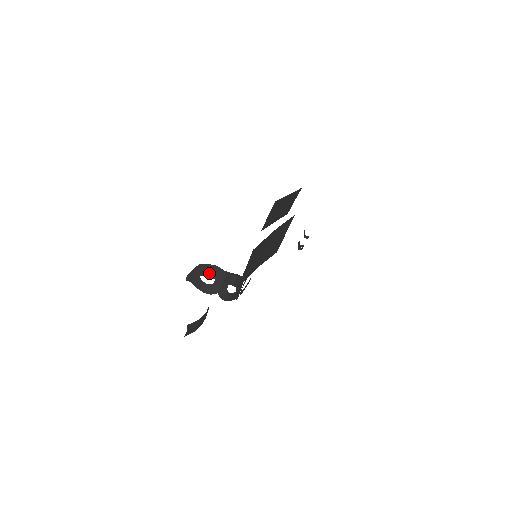
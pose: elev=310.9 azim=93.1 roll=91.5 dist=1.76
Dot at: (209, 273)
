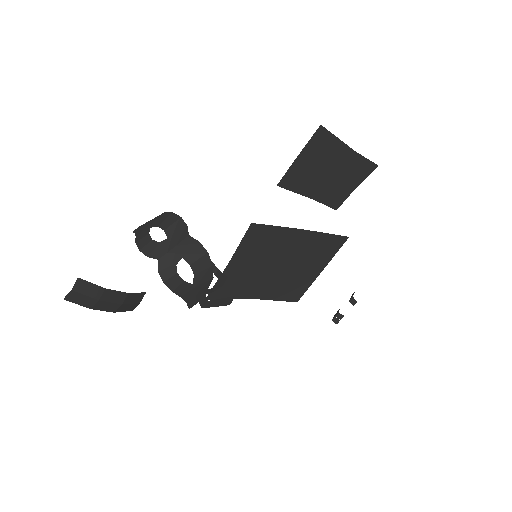
Dot at: (166, 225)
